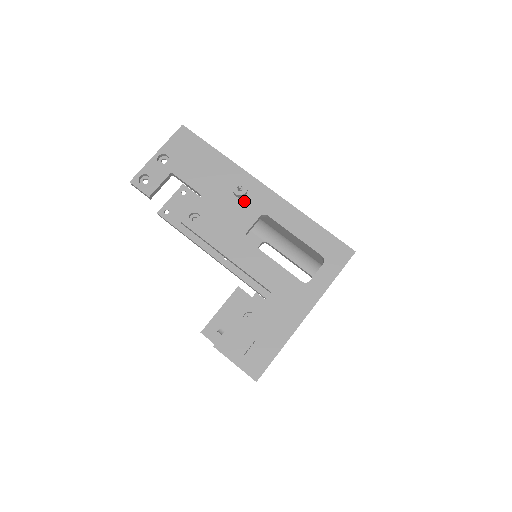
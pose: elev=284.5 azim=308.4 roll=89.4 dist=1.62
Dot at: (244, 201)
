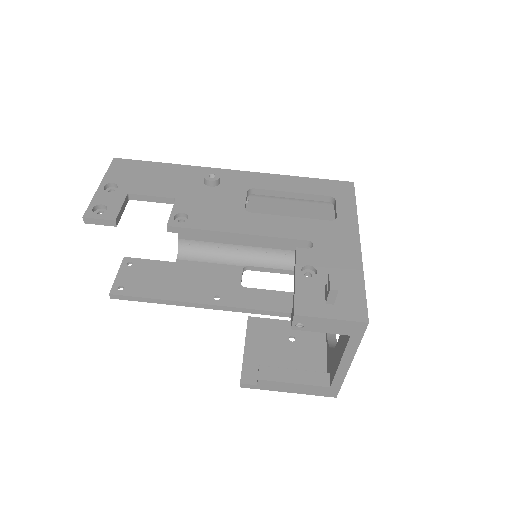
Dot at: (222, 187)
